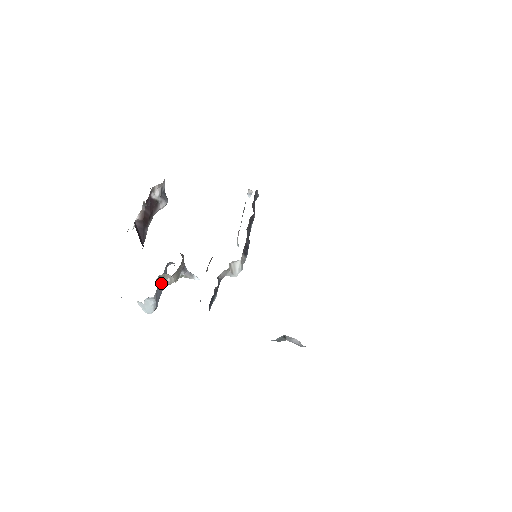
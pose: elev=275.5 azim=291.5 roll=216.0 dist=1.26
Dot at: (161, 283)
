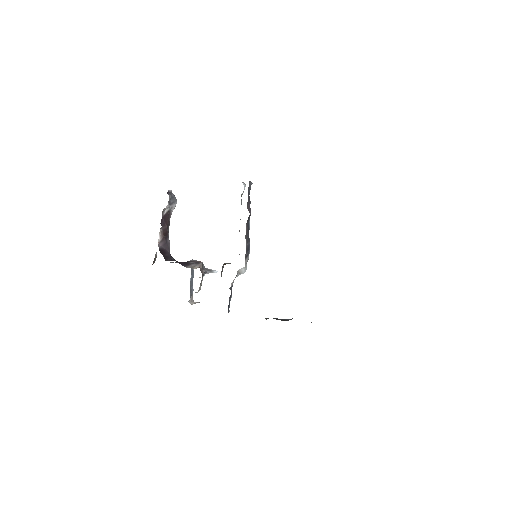
Dot at: (192, 294)
